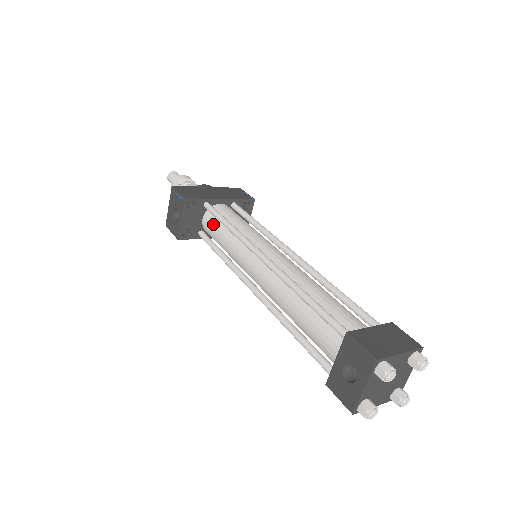
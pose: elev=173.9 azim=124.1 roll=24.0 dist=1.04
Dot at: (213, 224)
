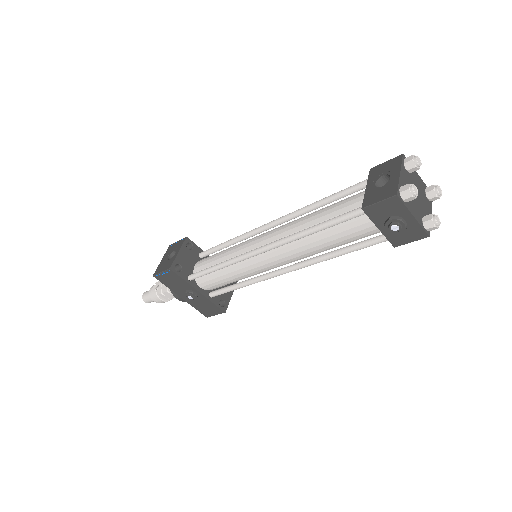
Dot at: (209, 257)
